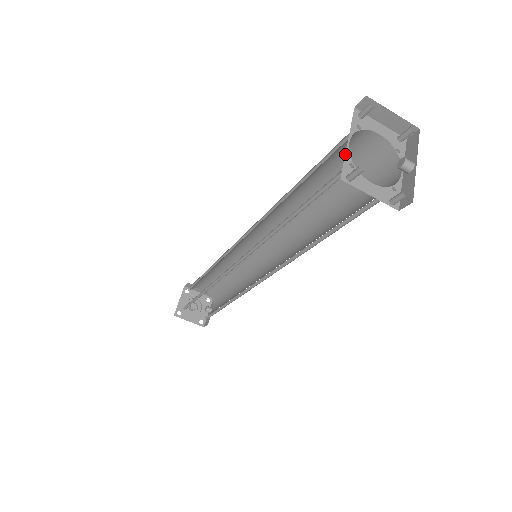
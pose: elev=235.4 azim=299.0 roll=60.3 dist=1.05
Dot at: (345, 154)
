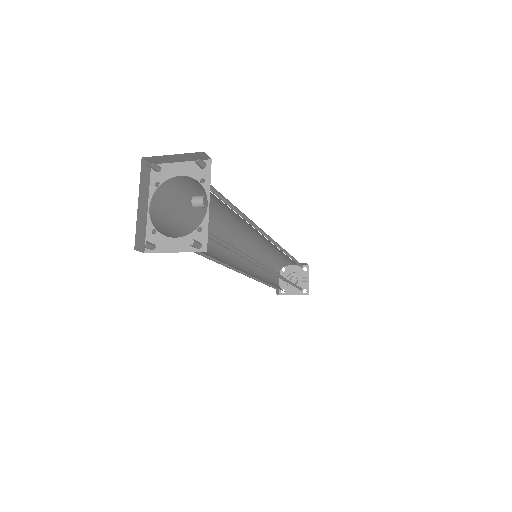
Dot at: (146, 224)
